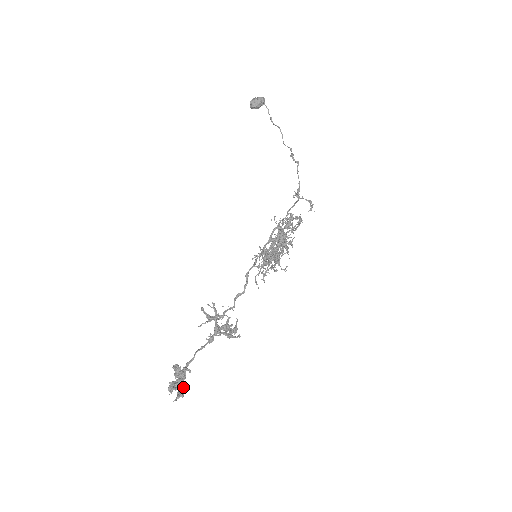
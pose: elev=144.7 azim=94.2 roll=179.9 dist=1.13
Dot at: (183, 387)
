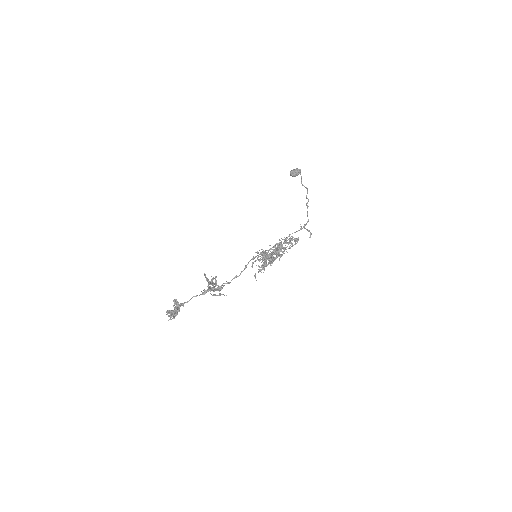
Dot at: (175, 312)
